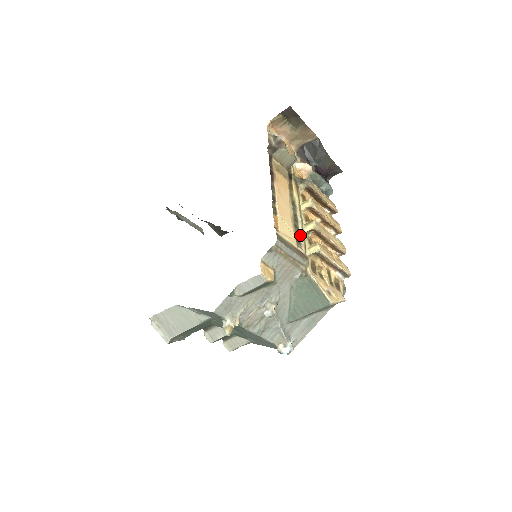
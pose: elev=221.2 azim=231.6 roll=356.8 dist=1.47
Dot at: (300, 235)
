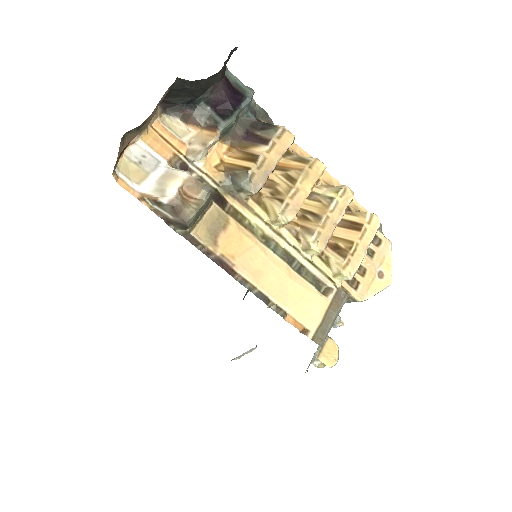
Dot at: (312, 272)
